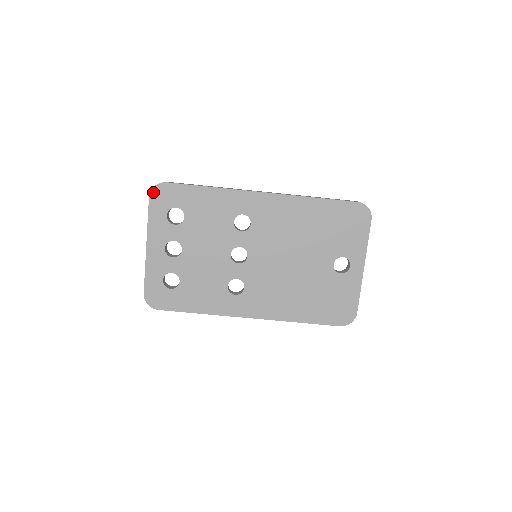
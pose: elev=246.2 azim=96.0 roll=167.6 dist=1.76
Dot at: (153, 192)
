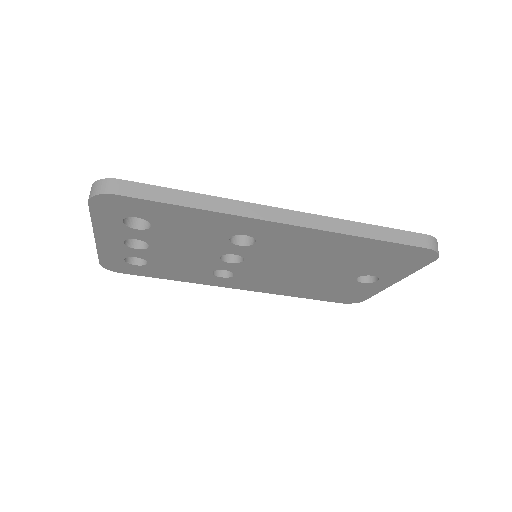
Dot at: (94, 200)
